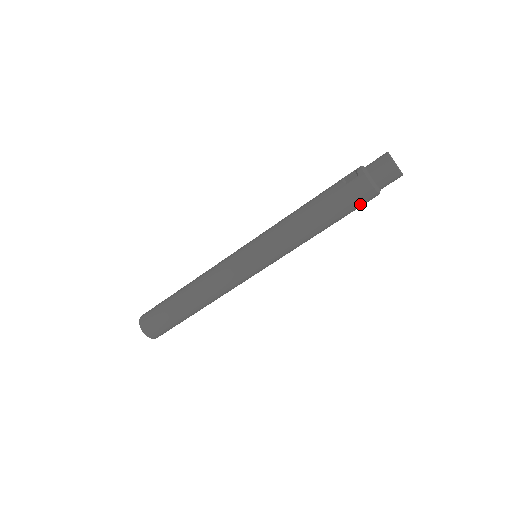
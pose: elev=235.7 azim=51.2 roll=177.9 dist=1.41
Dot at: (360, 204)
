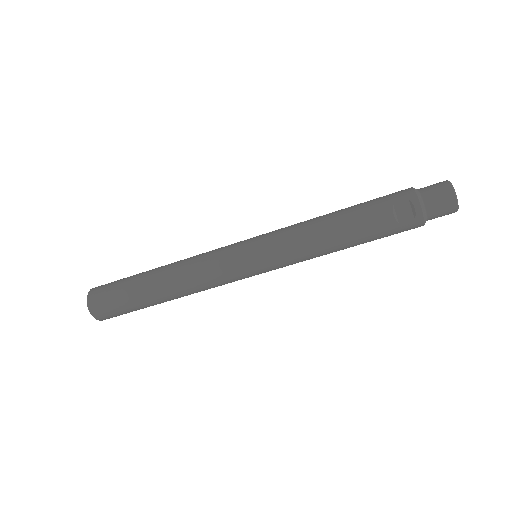
Dot at: occluded
